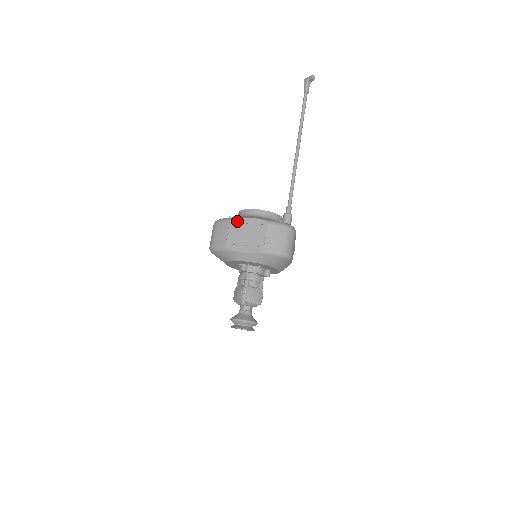
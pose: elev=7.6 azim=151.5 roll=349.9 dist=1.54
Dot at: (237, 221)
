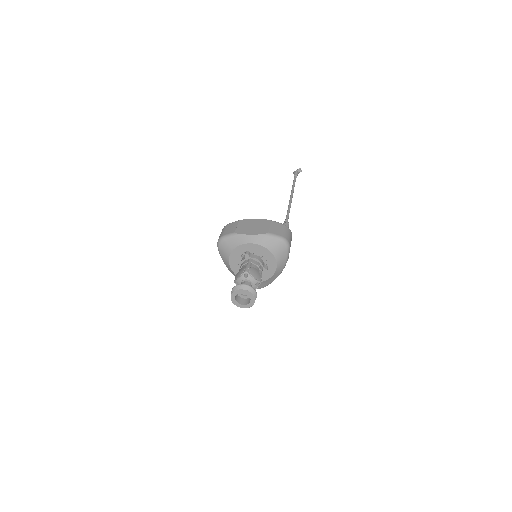
Dot at: (245, 220)
